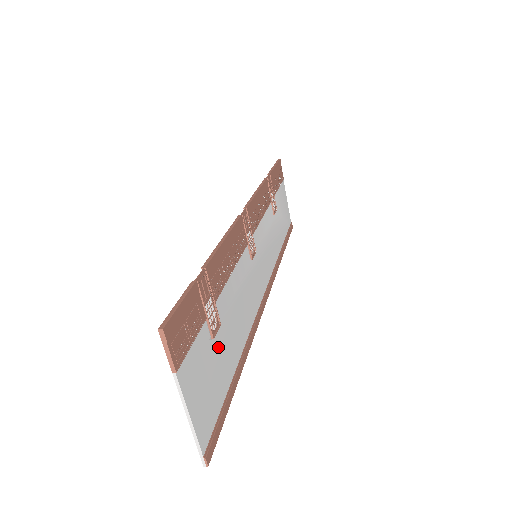
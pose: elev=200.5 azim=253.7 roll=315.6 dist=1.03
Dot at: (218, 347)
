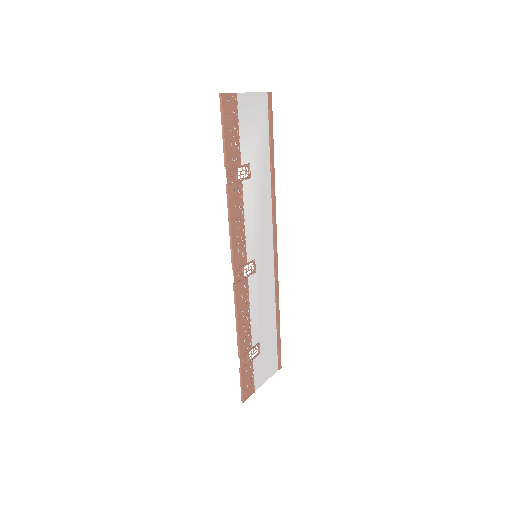
Dot at: (263, 346)
